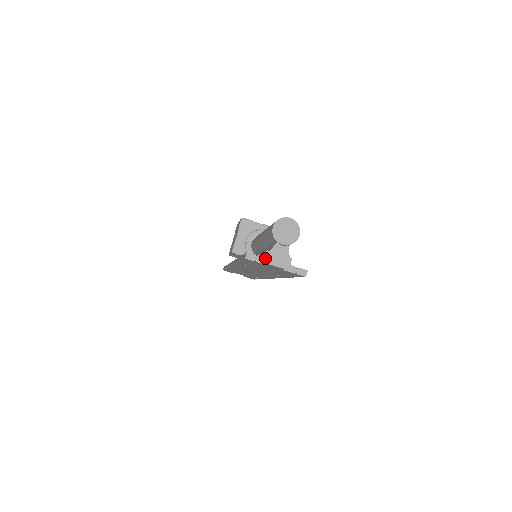
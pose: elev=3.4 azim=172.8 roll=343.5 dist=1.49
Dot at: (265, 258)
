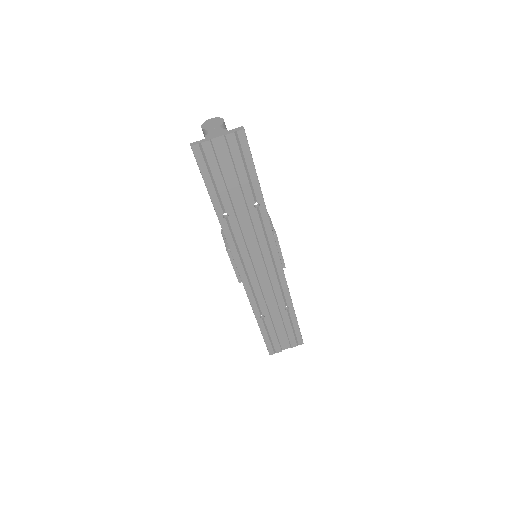
Dot at: (206, 139)
